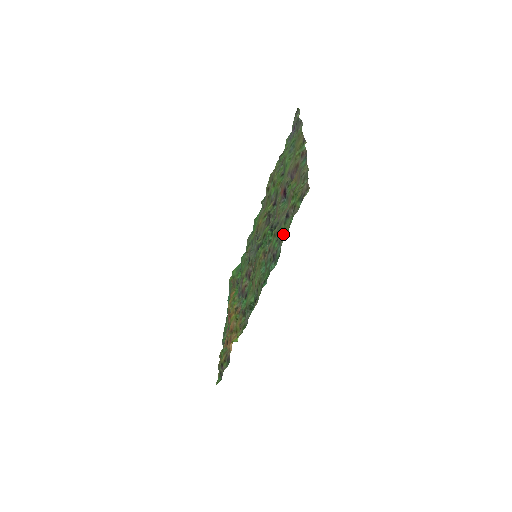
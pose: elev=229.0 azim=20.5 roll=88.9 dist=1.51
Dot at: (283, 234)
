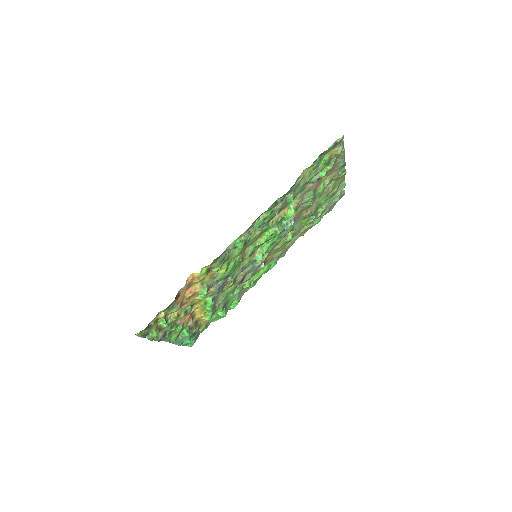
Dot at: (304, 176)
